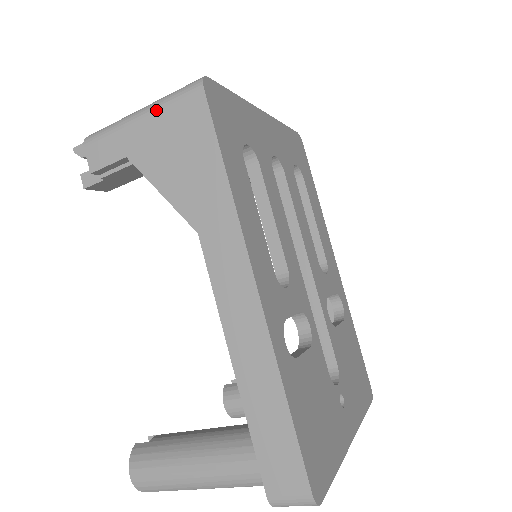
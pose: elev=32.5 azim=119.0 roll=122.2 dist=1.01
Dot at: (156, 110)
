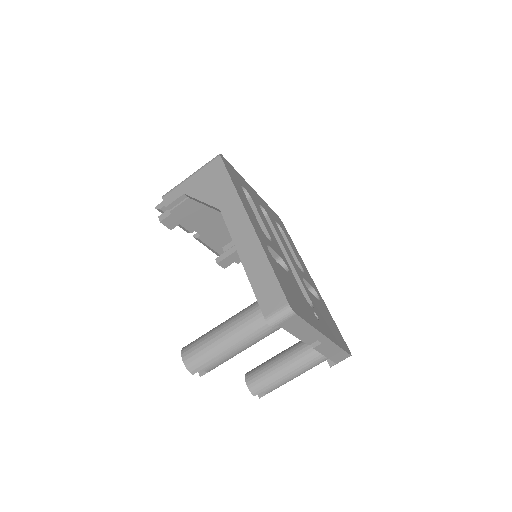
Dot at: (199, 171)
